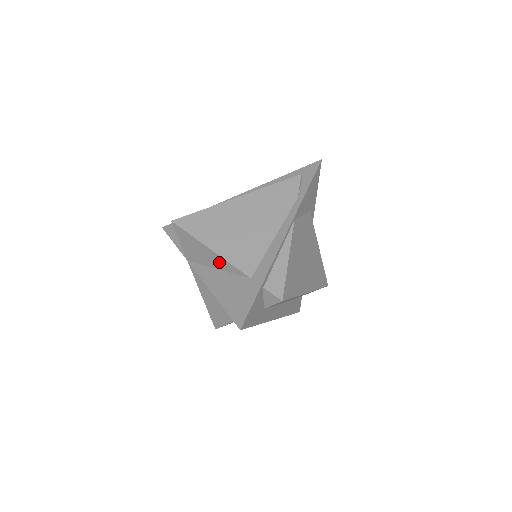
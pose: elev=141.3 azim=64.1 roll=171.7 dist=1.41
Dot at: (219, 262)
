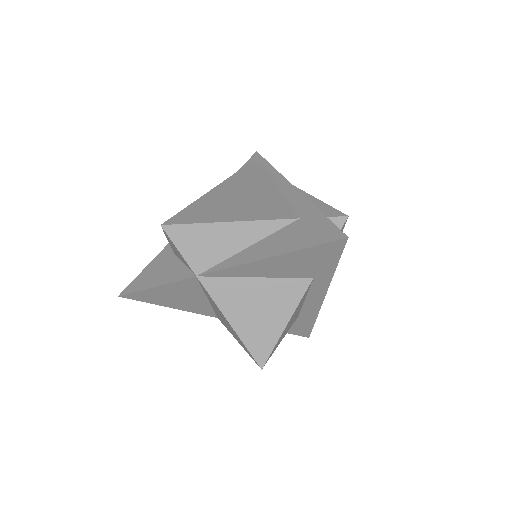
Dot at: (249, 232)
